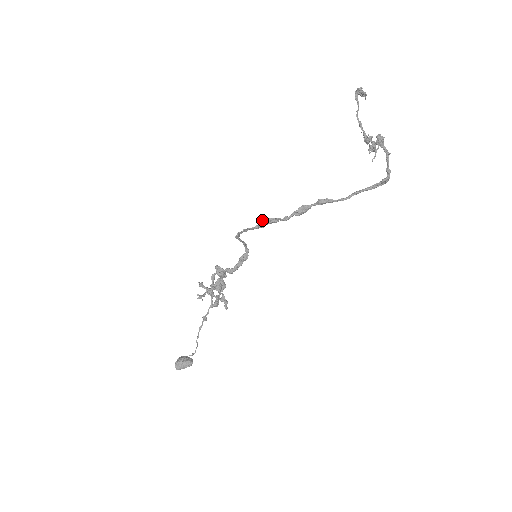
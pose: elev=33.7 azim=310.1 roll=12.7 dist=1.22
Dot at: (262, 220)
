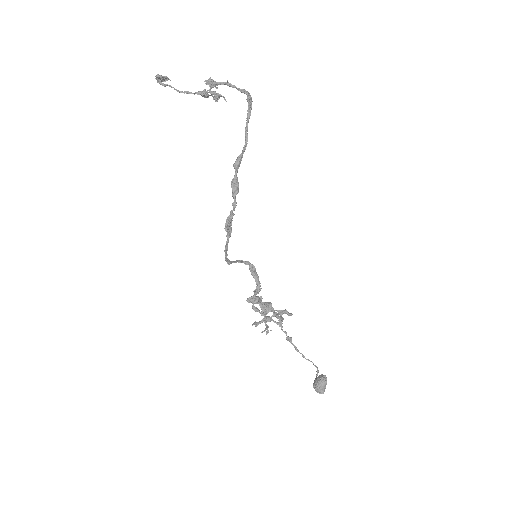
Dot at: (224, 228)
